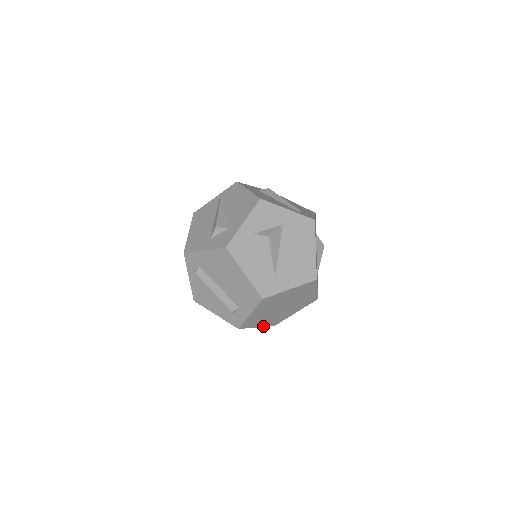
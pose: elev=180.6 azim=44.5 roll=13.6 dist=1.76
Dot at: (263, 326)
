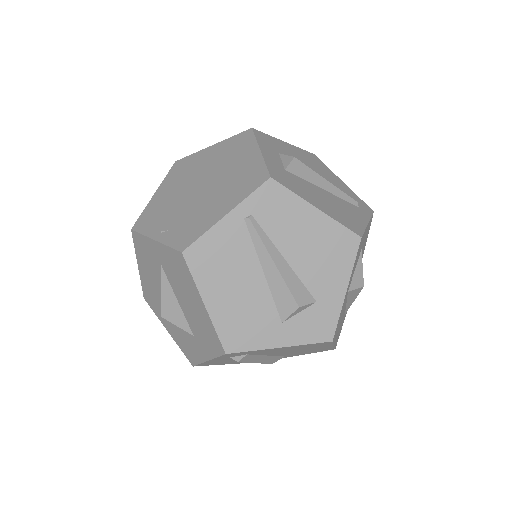
Dot at: occluded
